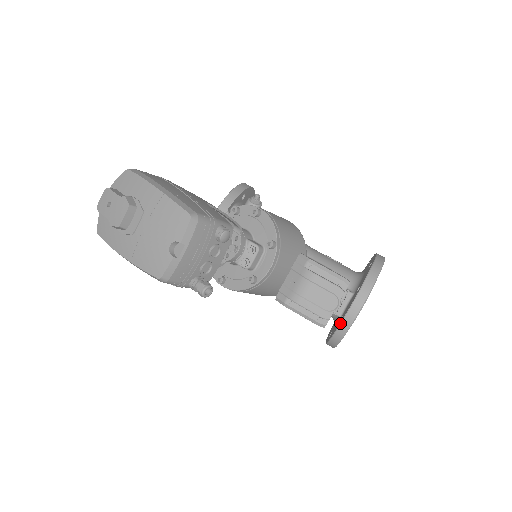
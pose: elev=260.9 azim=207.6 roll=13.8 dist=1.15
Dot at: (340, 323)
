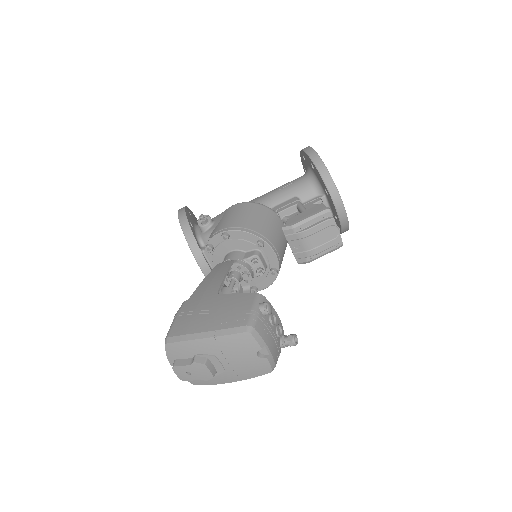
Dot at: (340, 223)
